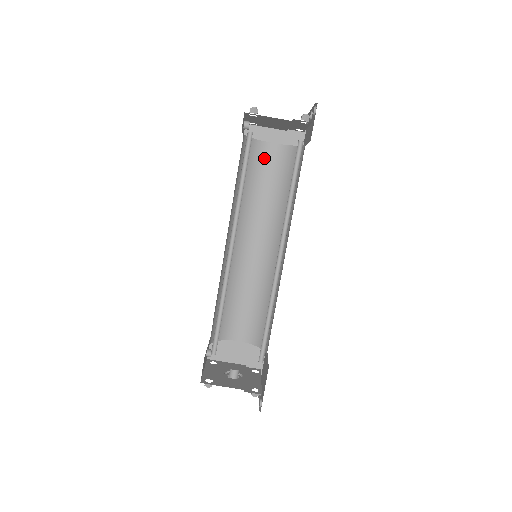
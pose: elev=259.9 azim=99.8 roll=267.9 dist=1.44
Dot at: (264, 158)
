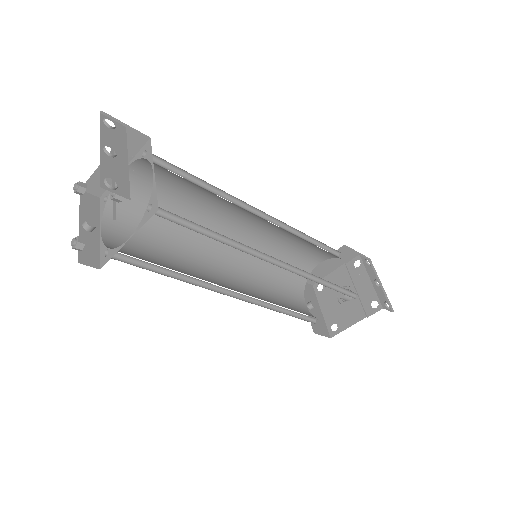
Dot at: (140, 187)
